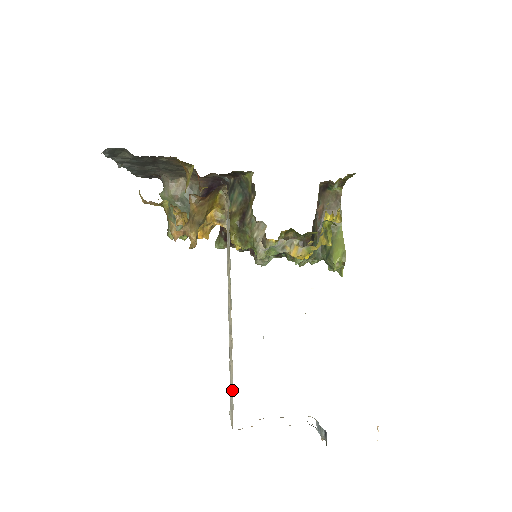
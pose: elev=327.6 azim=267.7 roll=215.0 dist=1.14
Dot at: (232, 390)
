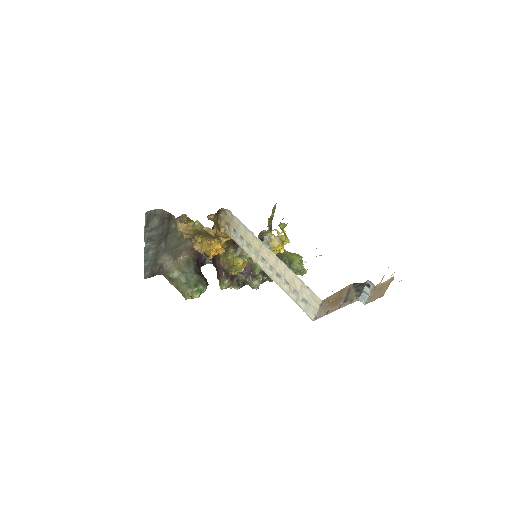
Dot at: (303, 284)
